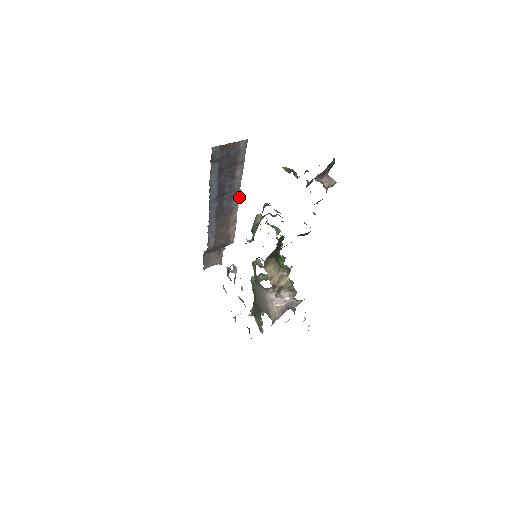
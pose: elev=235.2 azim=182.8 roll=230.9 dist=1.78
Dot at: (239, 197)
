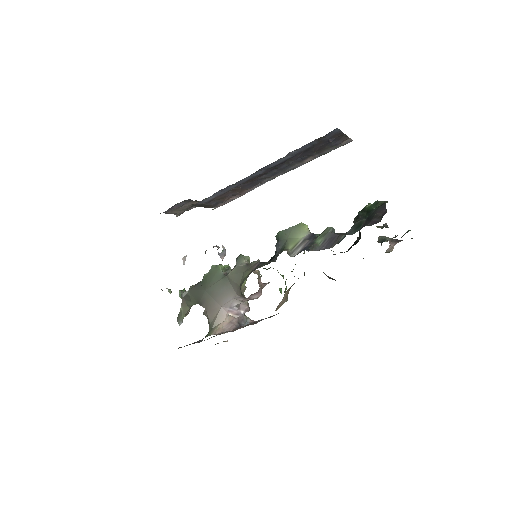
Dot at: occluded
